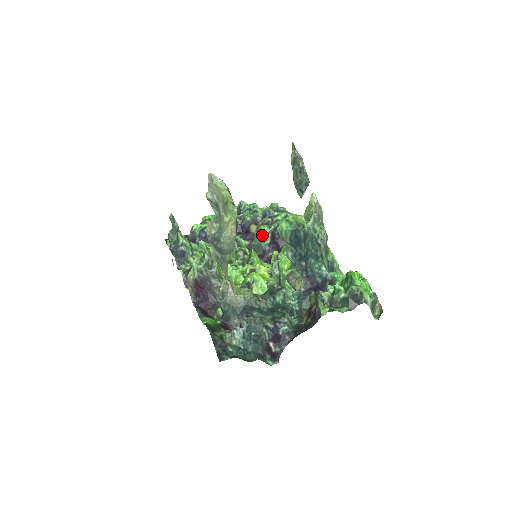
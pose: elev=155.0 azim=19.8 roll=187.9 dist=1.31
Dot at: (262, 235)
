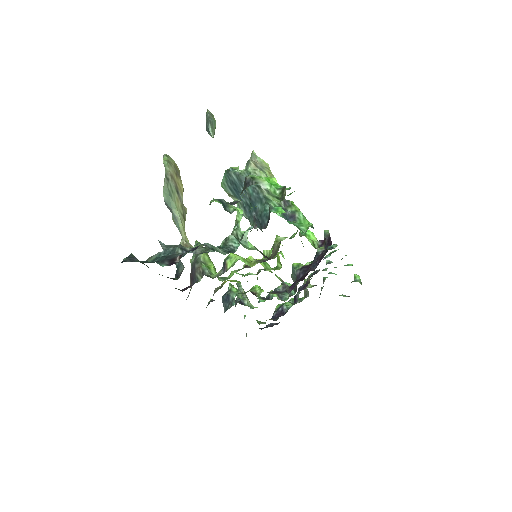
Dot at: (296, 264)
